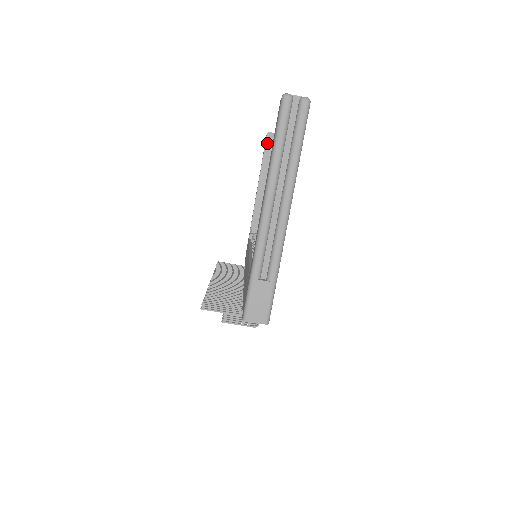
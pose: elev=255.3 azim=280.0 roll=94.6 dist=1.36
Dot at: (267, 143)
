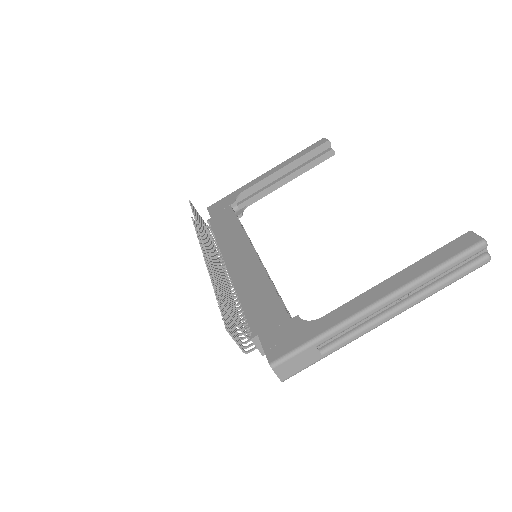
Dot at: (320, 147)
